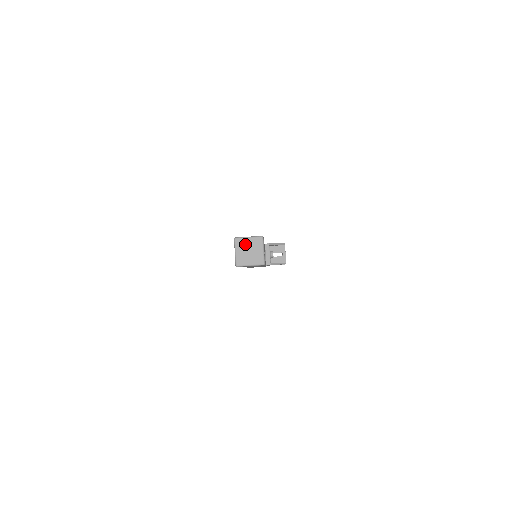
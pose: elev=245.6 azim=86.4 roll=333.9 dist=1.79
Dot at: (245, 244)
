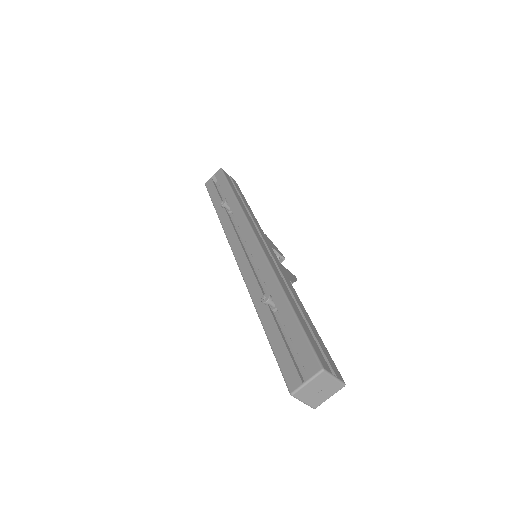
Dot at: (324, 382)
